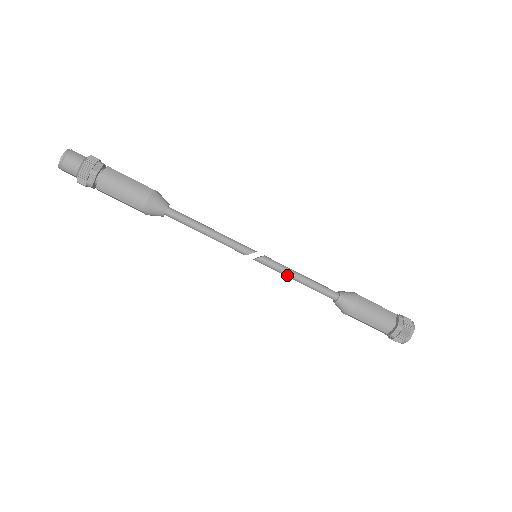
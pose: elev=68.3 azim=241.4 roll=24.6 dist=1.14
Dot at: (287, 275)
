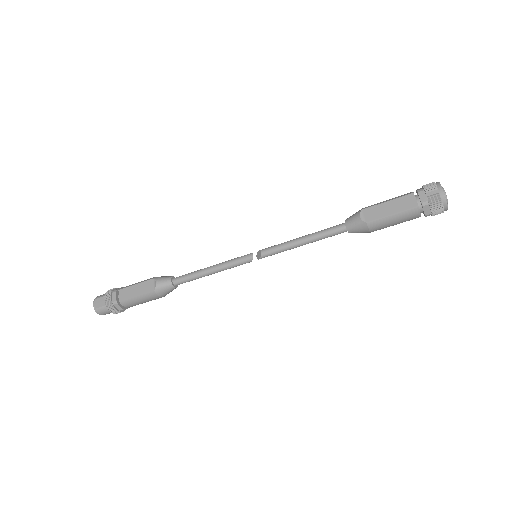
Dot at: occluded
